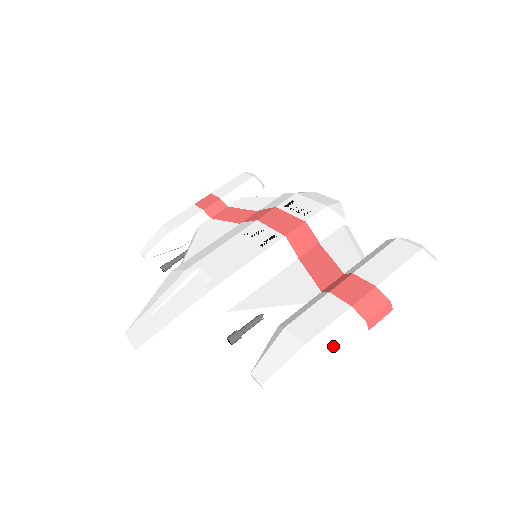
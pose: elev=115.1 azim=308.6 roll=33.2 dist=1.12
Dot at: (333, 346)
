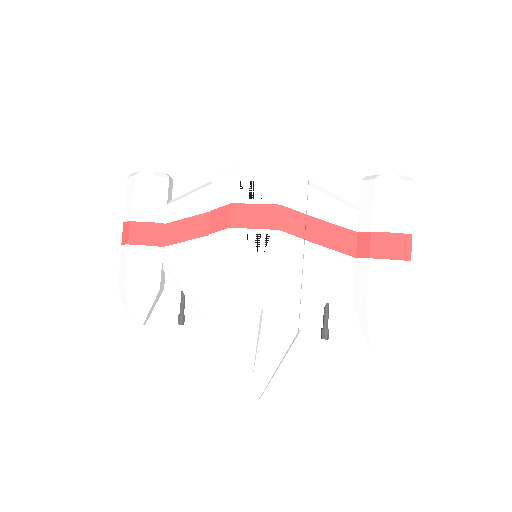
Dot at: (408, 294)
